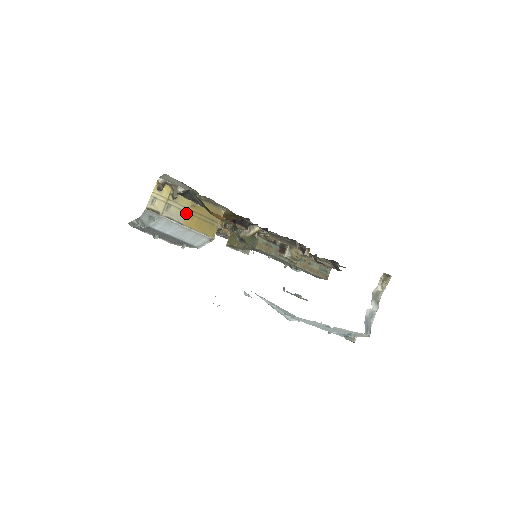
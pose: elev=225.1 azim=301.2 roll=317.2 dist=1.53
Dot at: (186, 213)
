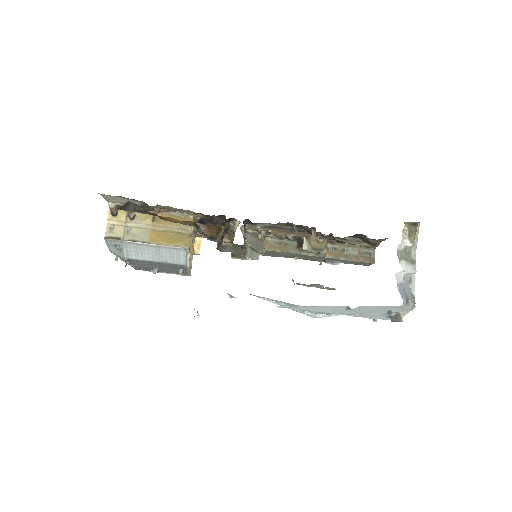
Dot at: (150, 230)
